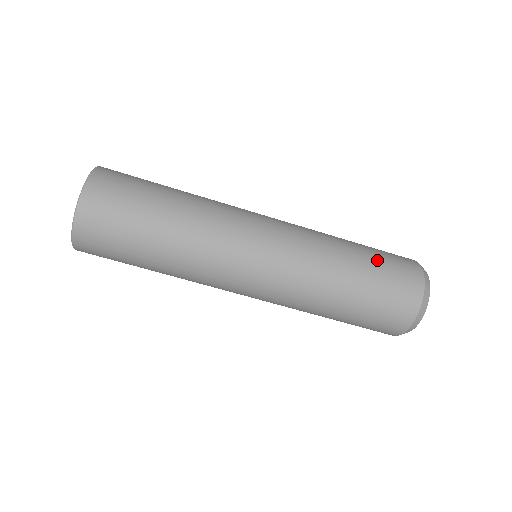
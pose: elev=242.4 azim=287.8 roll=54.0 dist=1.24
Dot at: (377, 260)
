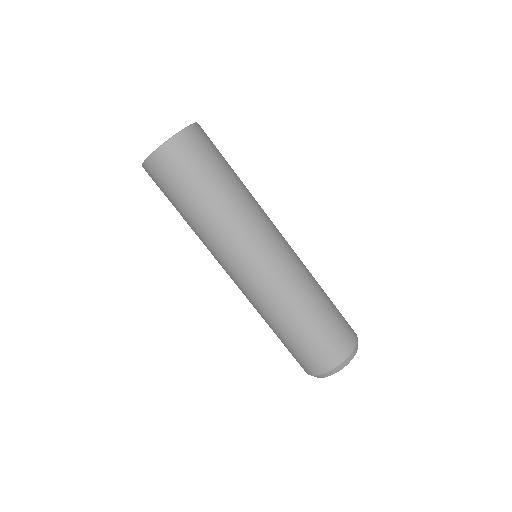
Dot at: occluded
